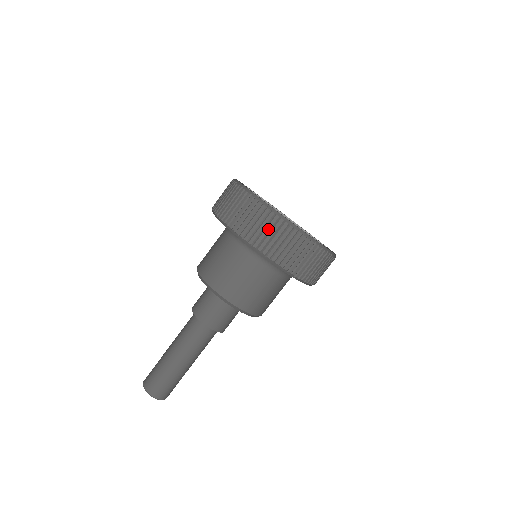
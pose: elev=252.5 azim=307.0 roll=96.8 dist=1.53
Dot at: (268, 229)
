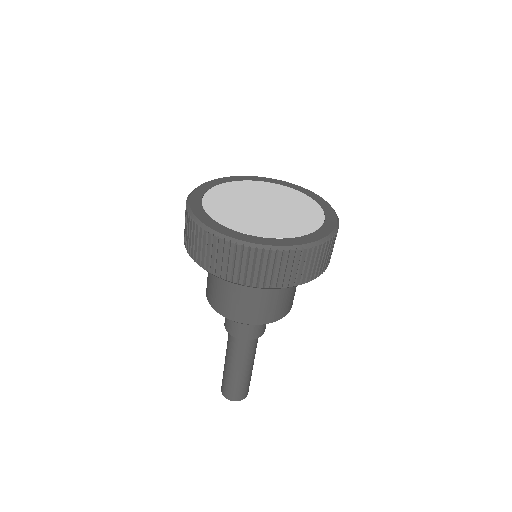
Dot at: (225, 257)
